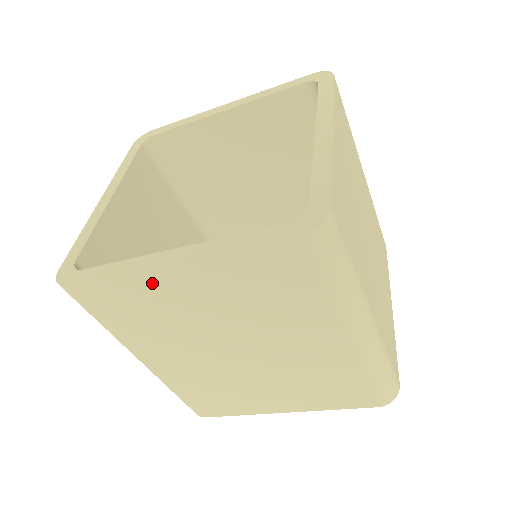
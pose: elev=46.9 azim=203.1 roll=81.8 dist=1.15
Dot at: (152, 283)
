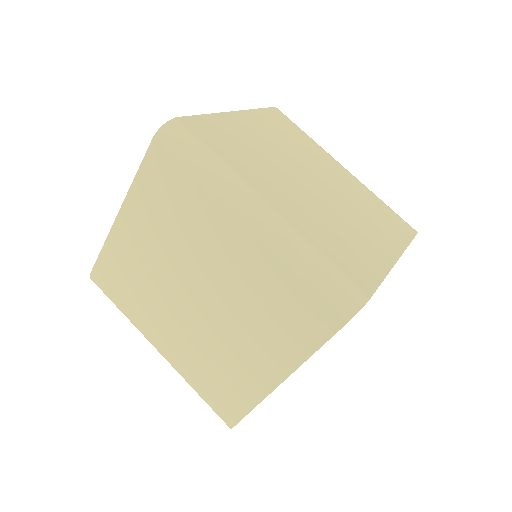
Dot at: (120, 241)
